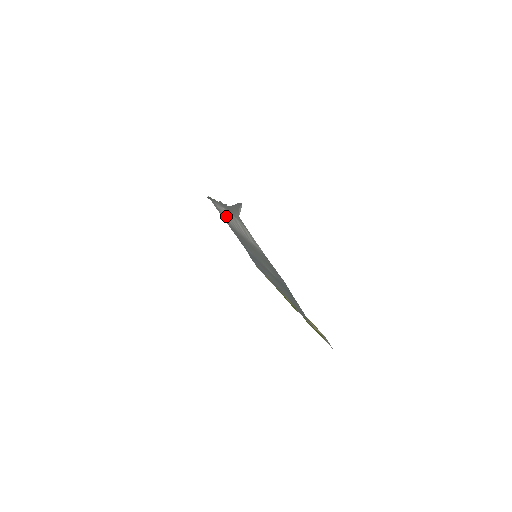
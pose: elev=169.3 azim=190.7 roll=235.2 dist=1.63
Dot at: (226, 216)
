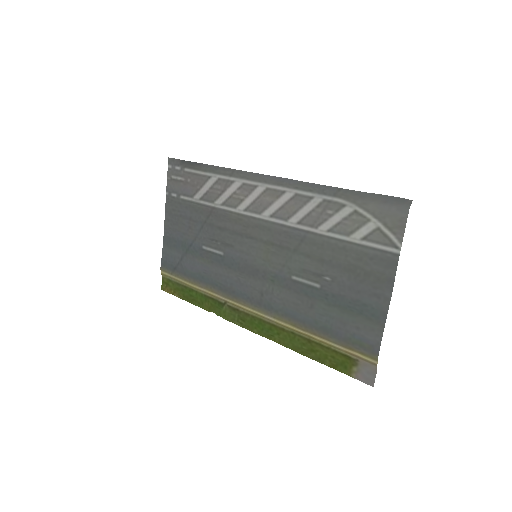
Dot at: (237, 195)
